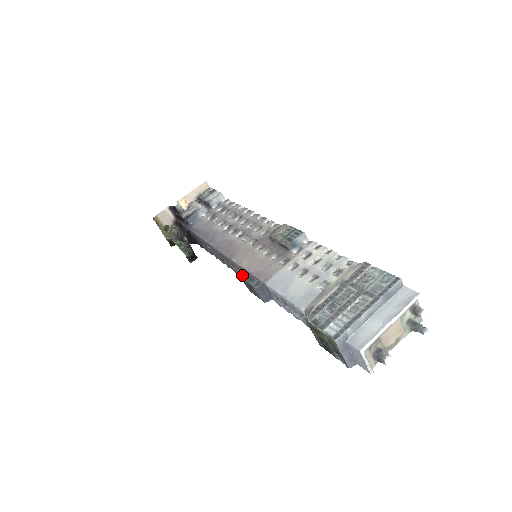
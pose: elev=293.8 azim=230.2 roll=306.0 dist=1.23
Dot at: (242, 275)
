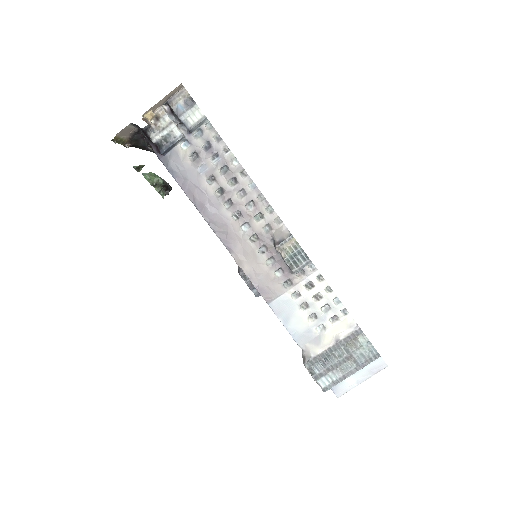
Dot at: (242, 276)
